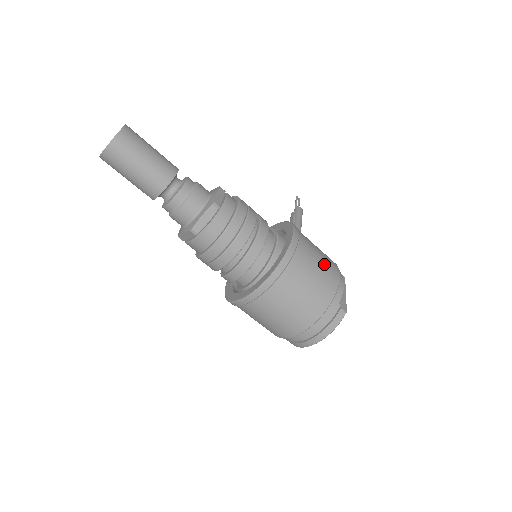
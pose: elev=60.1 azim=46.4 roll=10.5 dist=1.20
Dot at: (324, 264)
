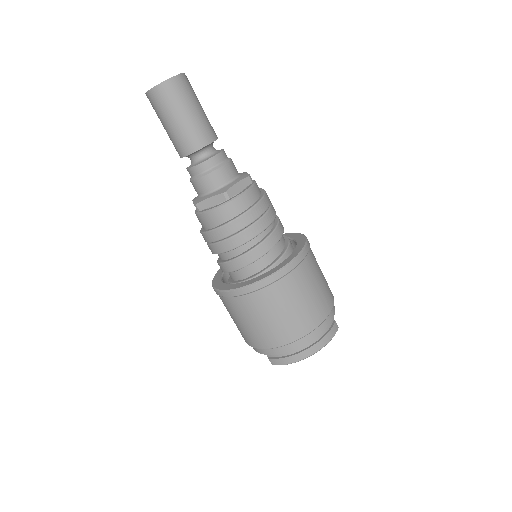
Dot at: (323, 275)
